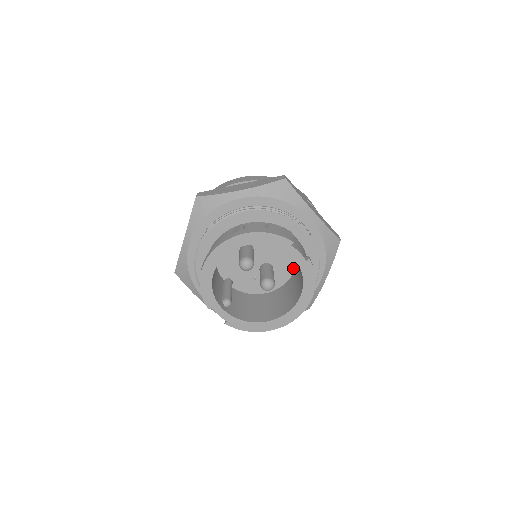
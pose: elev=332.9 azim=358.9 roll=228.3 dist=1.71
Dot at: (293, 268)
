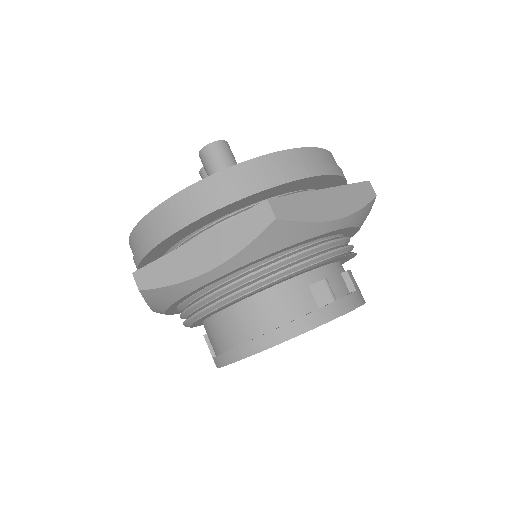
Dot at: occluded
